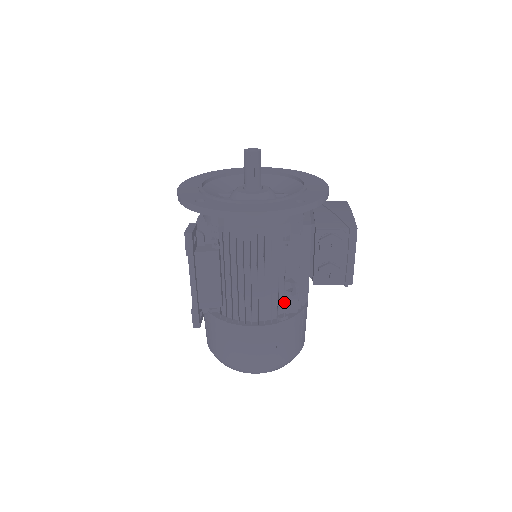
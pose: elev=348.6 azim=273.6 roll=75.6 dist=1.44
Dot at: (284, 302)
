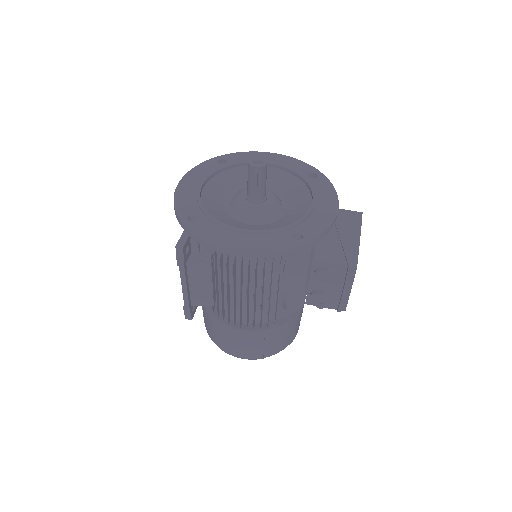
Dot at: occluded
